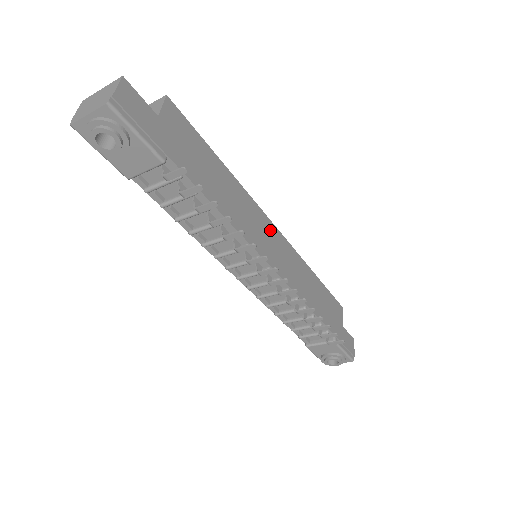
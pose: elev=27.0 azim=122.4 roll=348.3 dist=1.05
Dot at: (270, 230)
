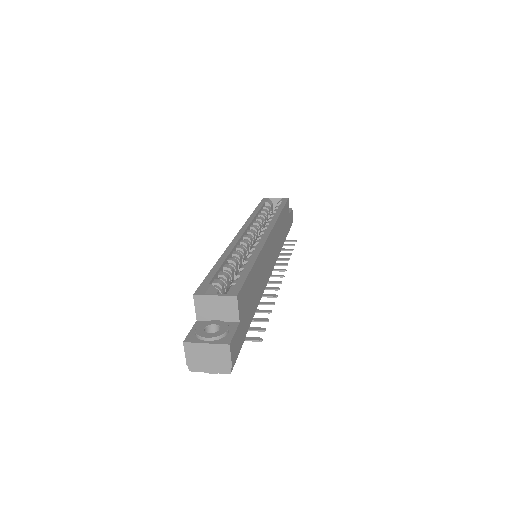
Dot at: (269, 245)
